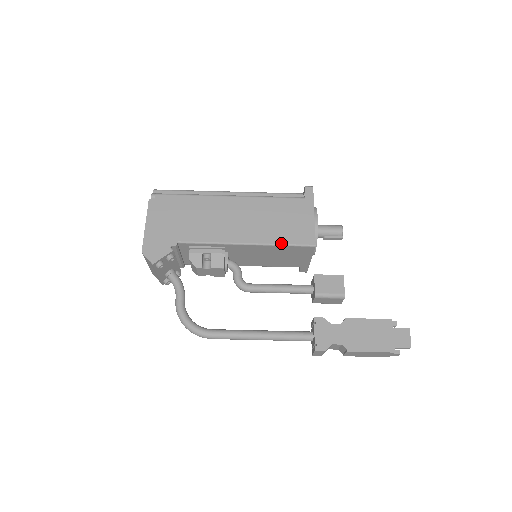
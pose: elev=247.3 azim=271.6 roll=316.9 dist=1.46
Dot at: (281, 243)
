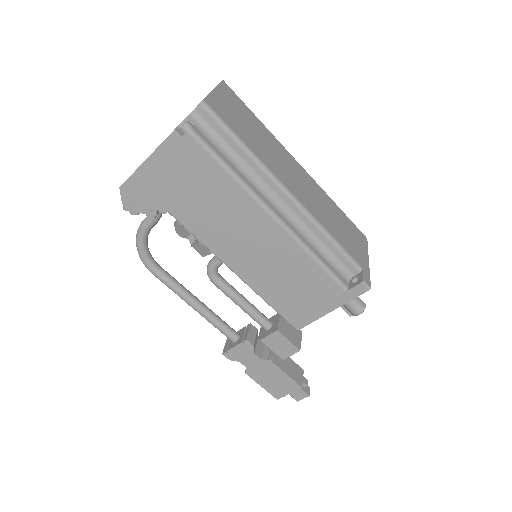
Dot at: (269, 303)
